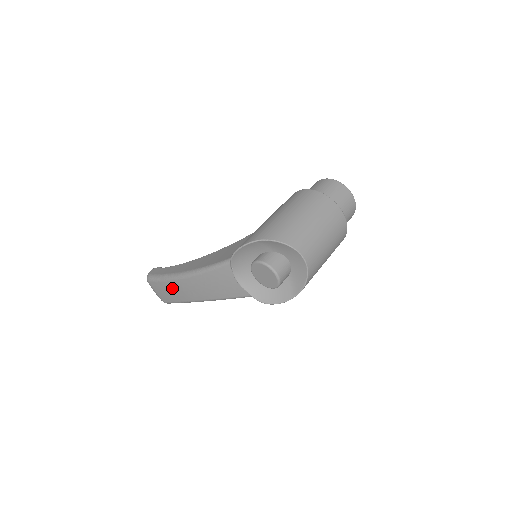
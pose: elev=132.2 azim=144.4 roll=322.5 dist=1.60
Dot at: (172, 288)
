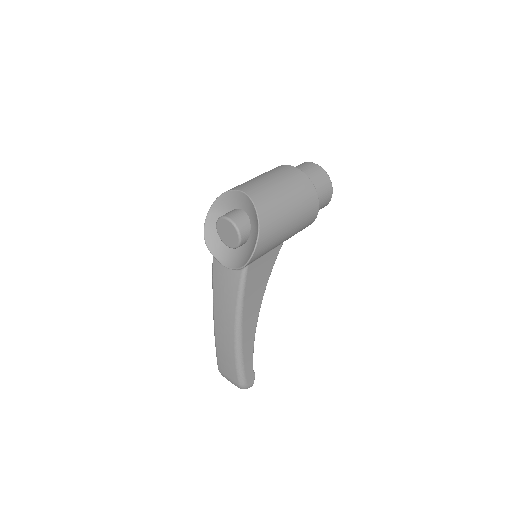
Dot at: (221, 347)
